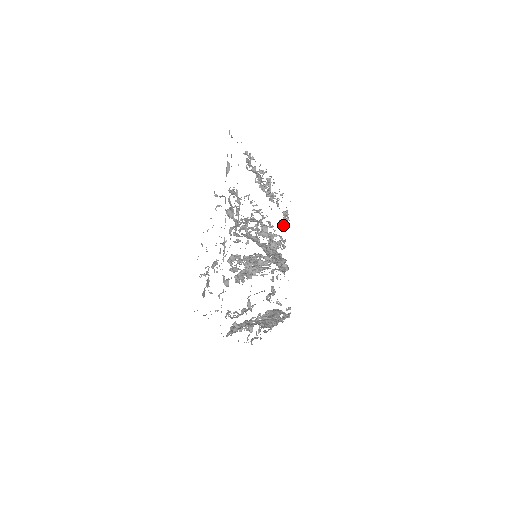
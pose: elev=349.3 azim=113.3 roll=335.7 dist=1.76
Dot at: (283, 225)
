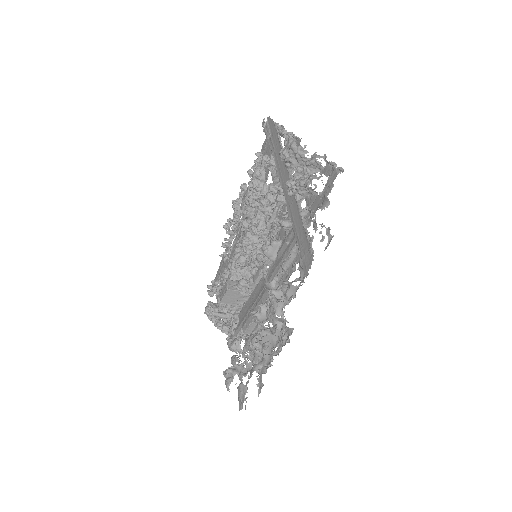
Dot at: occluded
